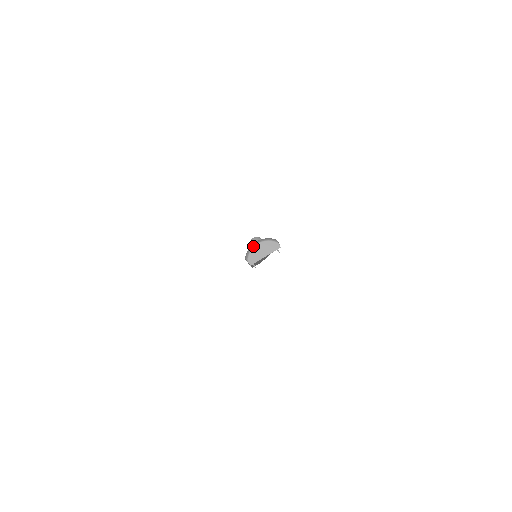
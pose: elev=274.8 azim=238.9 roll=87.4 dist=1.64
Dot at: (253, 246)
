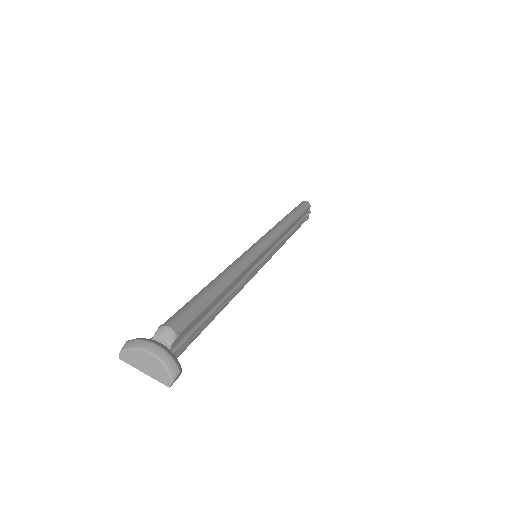
Dot at: (143, 348)
